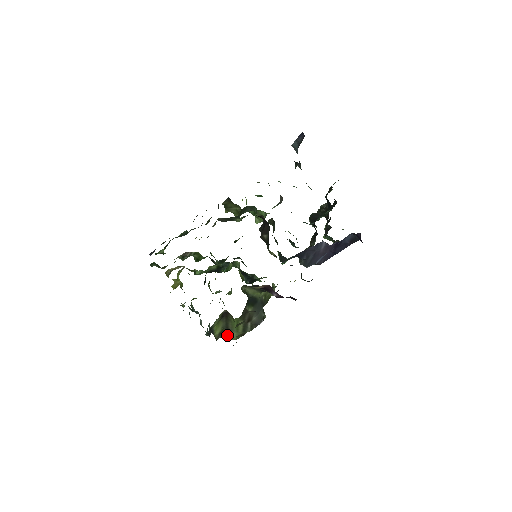
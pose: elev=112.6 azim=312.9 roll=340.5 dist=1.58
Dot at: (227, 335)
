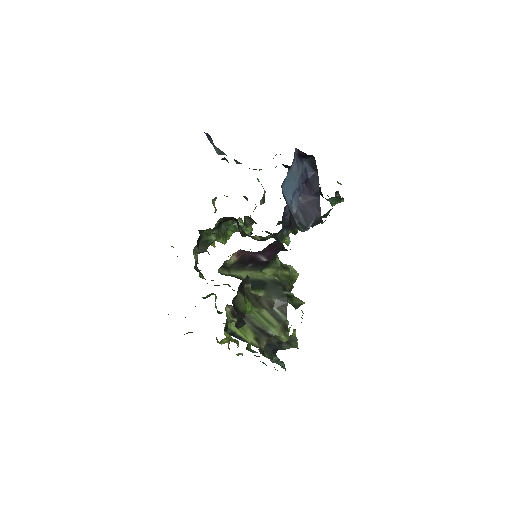
Dot at: occluded
